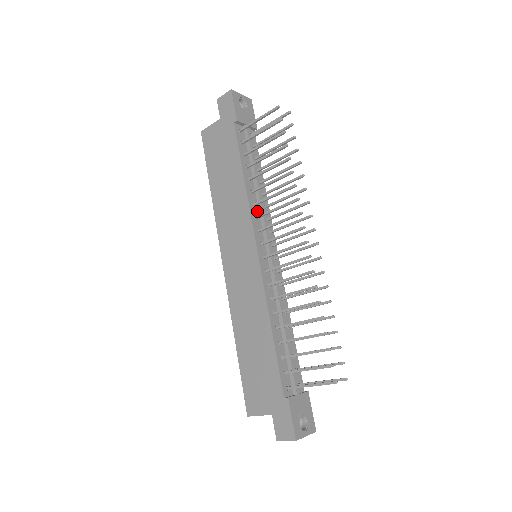
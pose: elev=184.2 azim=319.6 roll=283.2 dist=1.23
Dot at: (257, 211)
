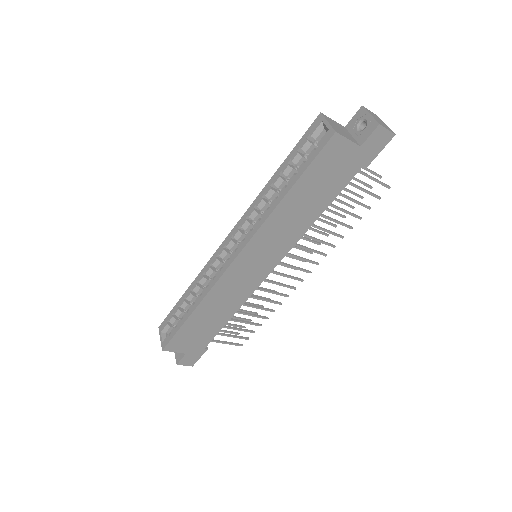
Dot at: occluded
